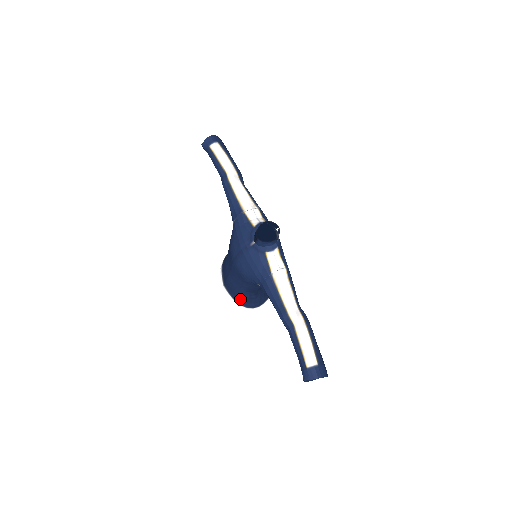
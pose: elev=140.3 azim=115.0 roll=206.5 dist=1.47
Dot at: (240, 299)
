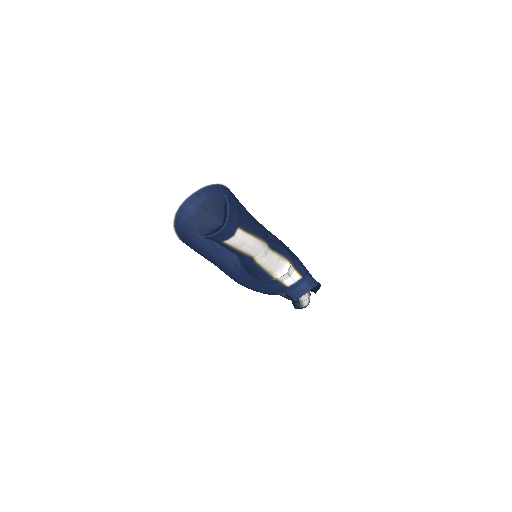
Dot at: occluded
